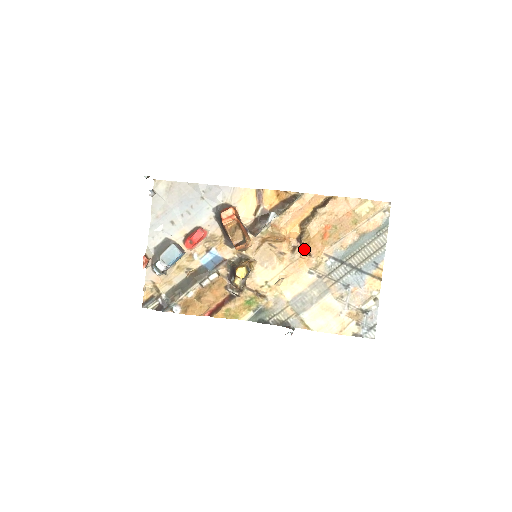
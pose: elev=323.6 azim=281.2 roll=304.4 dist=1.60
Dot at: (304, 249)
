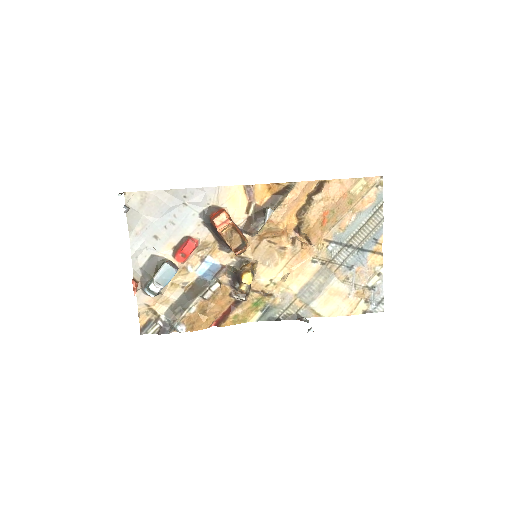
Dot at: (303, 239)
